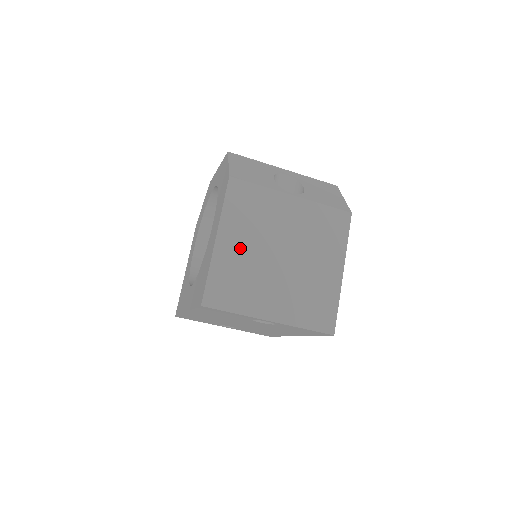
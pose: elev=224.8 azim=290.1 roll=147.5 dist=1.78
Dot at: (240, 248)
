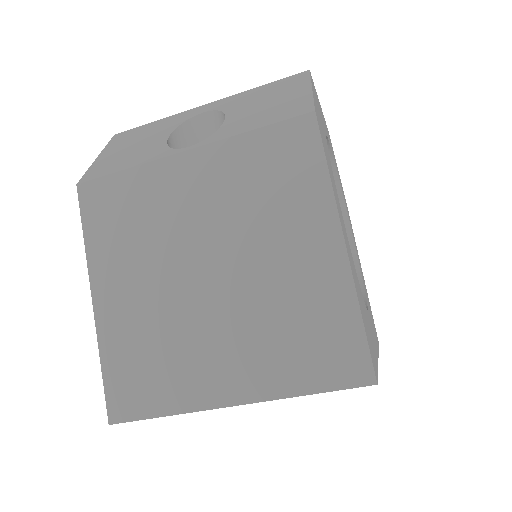
Dot at: (134, 296)
